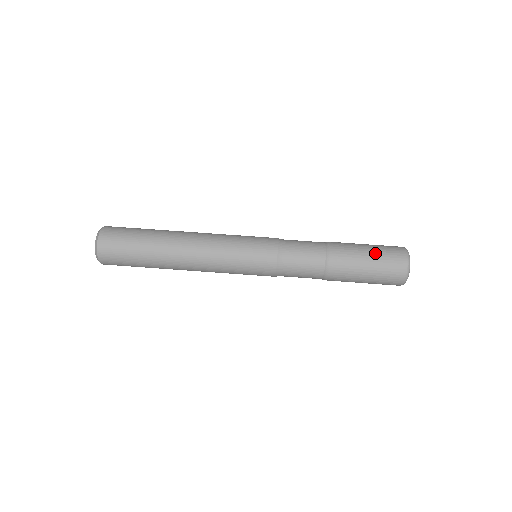
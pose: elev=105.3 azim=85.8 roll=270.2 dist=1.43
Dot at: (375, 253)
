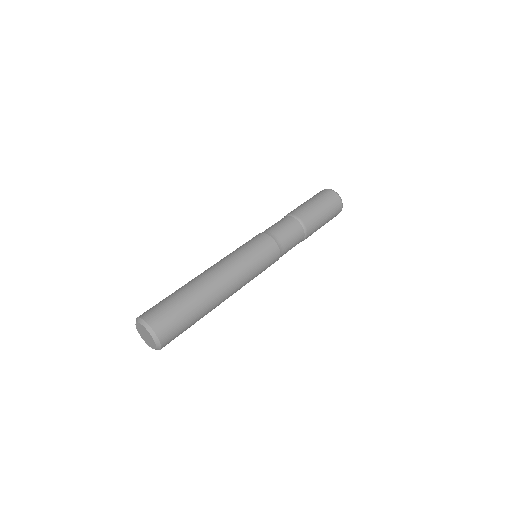
Dot at: occluded
